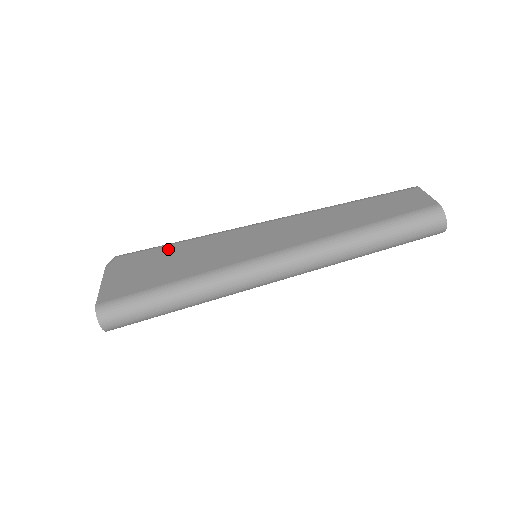
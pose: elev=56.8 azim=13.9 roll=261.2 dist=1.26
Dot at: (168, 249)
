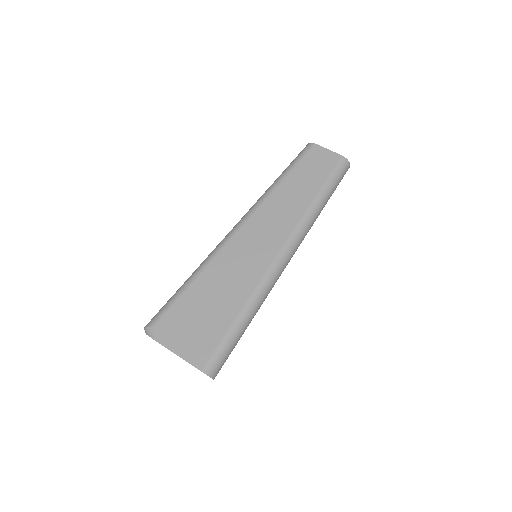
Dot at: (191, 294)
